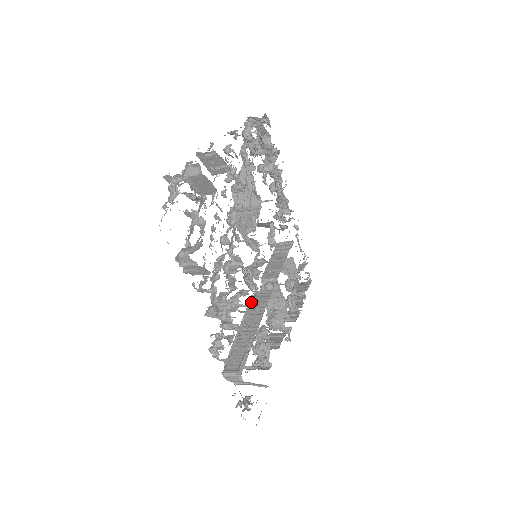
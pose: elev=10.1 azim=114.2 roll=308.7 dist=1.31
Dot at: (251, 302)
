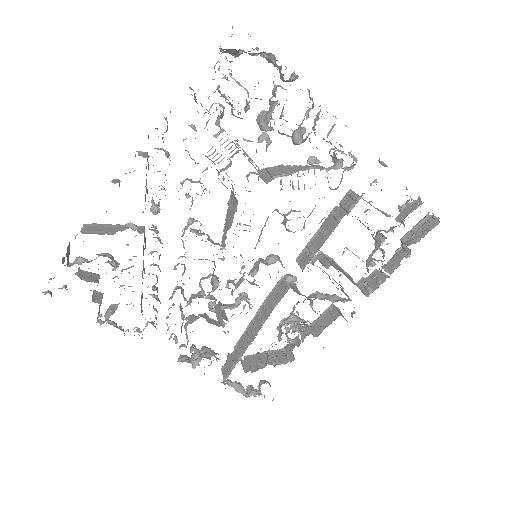
Dot at: (270, 294)
